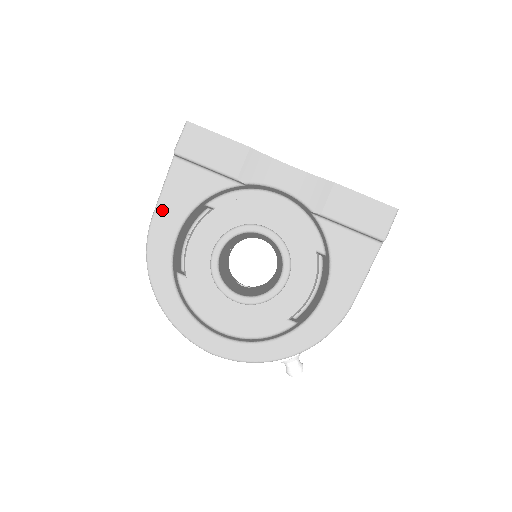
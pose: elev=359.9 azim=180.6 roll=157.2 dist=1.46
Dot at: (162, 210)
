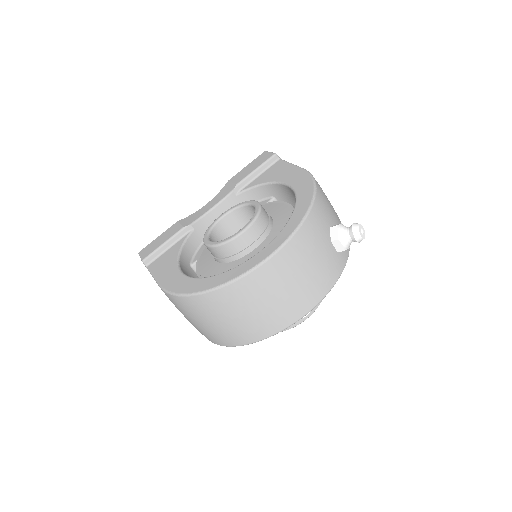
Dot at: (161, 278)
